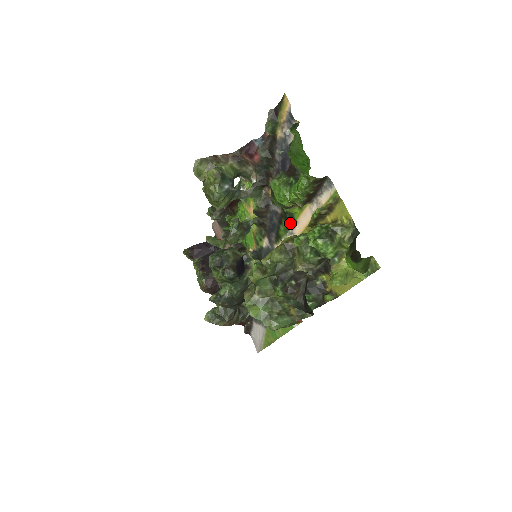
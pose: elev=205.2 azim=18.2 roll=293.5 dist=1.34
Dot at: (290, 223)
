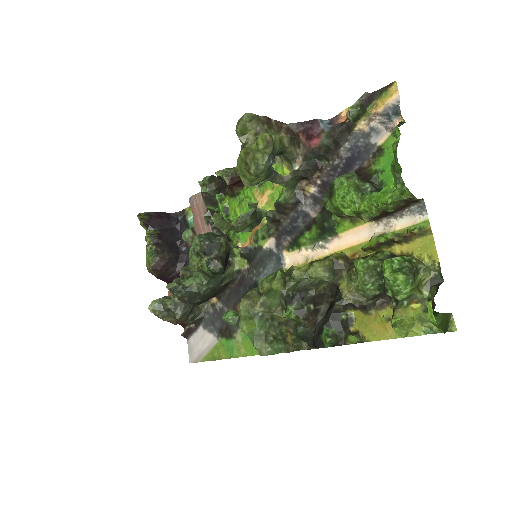
Dot at: (326, 234)
